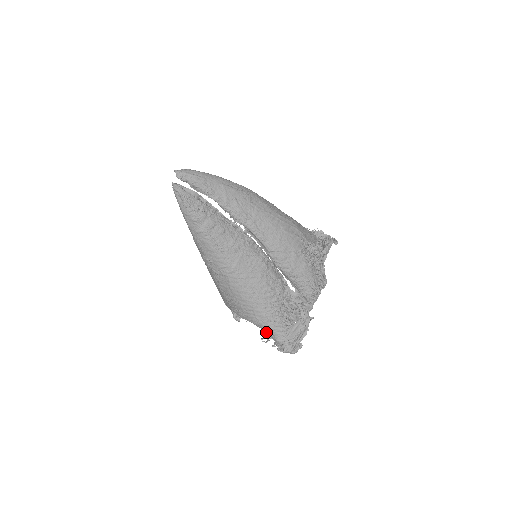
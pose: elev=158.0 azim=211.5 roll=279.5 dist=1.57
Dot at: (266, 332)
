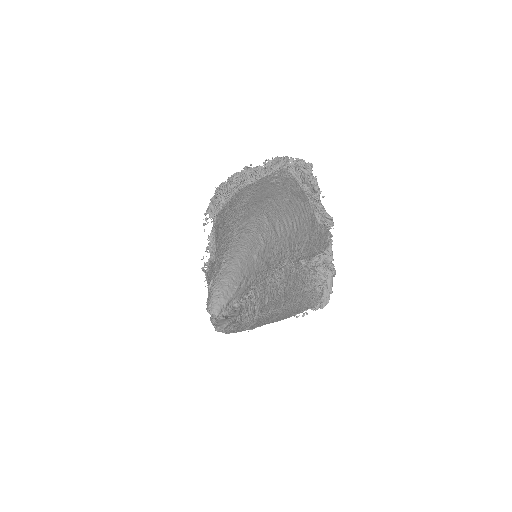
Dot at: occluded
